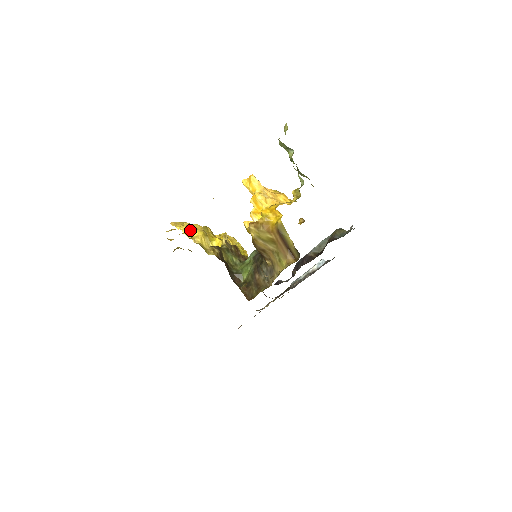
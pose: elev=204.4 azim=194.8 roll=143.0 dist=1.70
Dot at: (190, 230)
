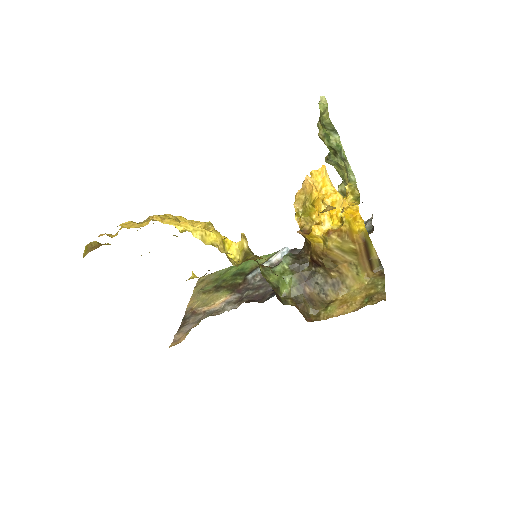
Dot at: (204, 232)
